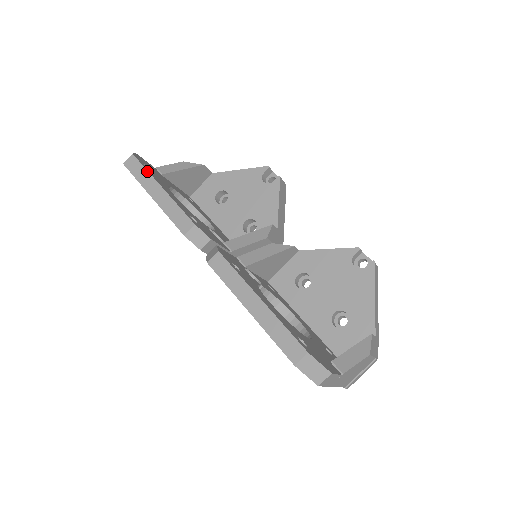
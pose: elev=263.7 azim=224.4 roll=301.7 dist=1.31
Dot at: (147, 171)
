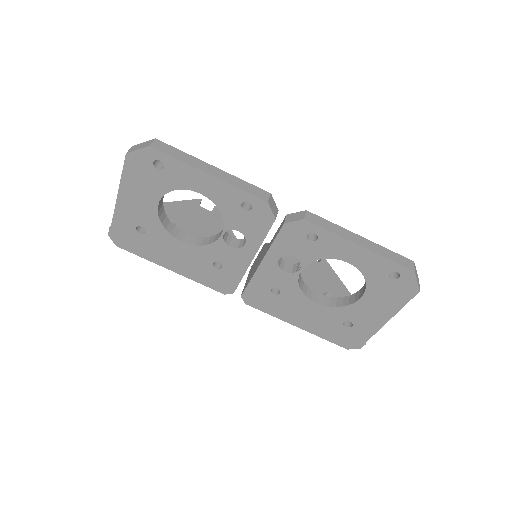
Dot at: occluded
